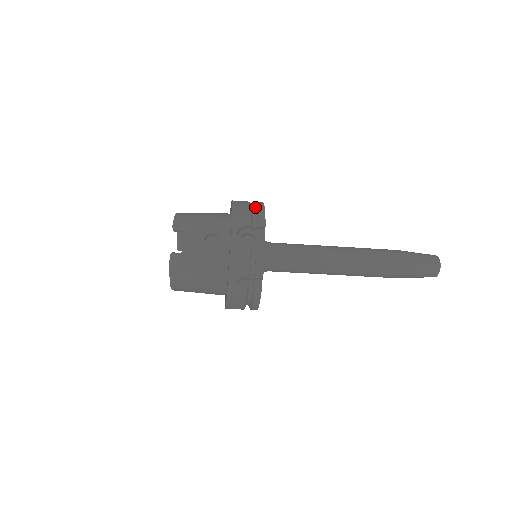
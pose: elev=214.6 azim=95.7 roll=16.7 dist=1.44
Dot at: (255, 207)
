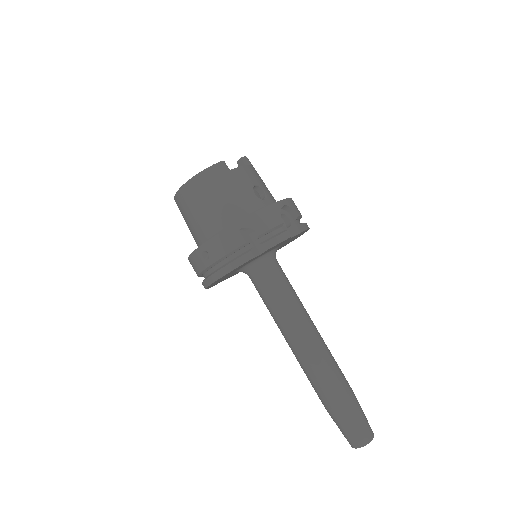
Dot at: occluded
